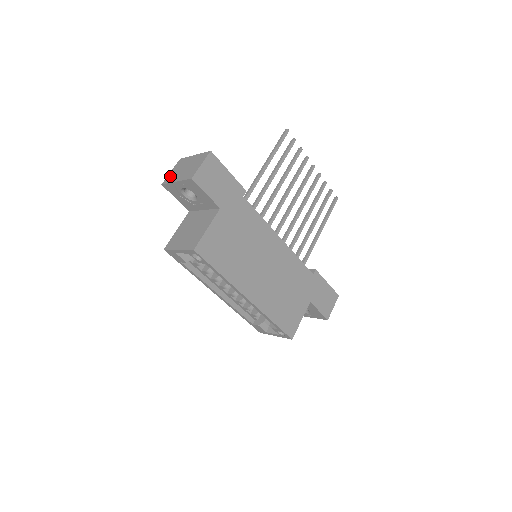
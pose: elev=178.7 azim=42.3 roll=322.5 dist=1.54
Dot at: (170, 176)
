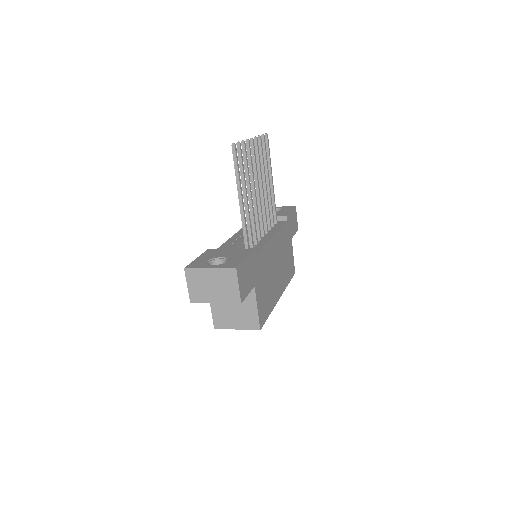
Dot at: (195, 293)
